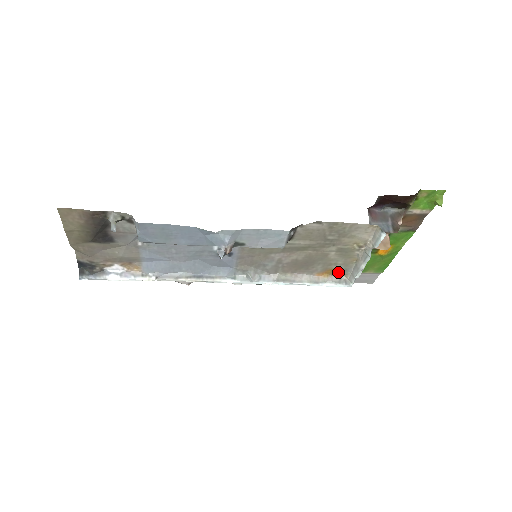
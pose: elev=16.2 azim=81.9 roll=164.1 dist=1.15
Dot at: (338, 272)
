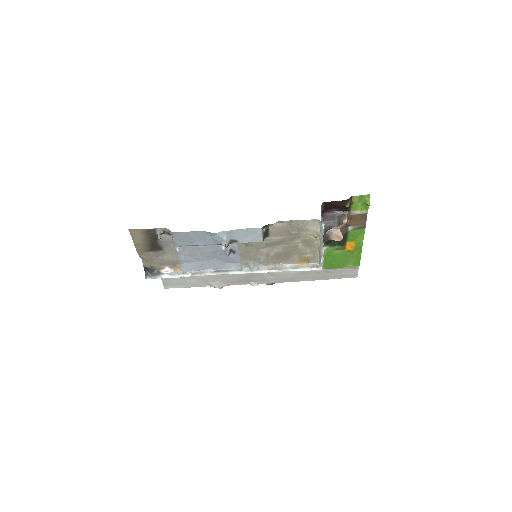
Dot at: (310, 260)
